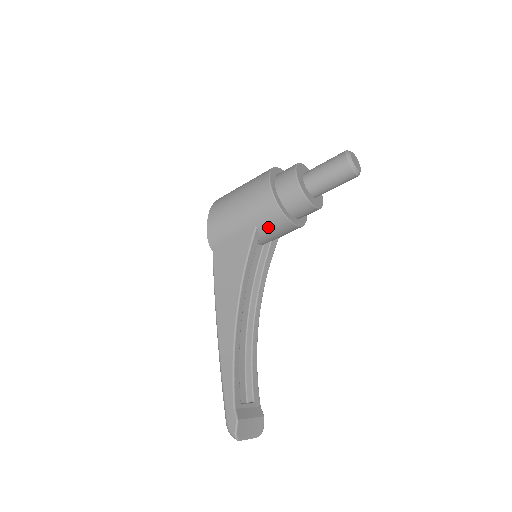
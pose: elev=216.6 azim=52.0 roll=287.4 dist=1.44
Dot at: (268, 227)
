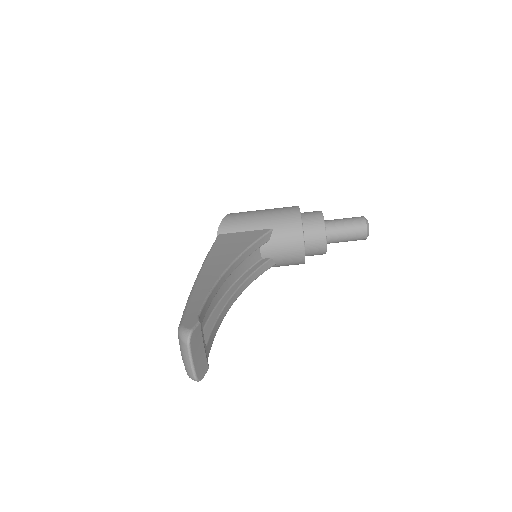
Dot at: (282, 234)
